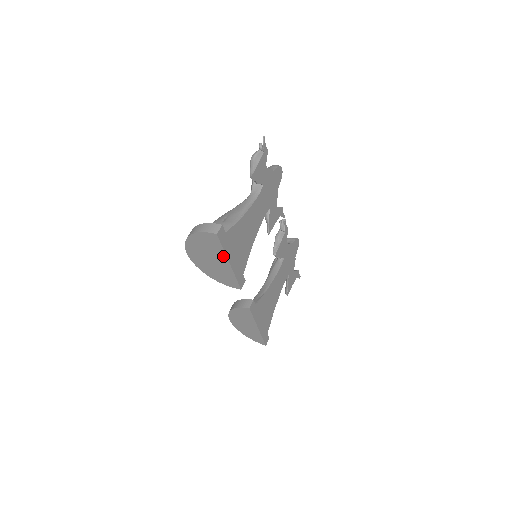
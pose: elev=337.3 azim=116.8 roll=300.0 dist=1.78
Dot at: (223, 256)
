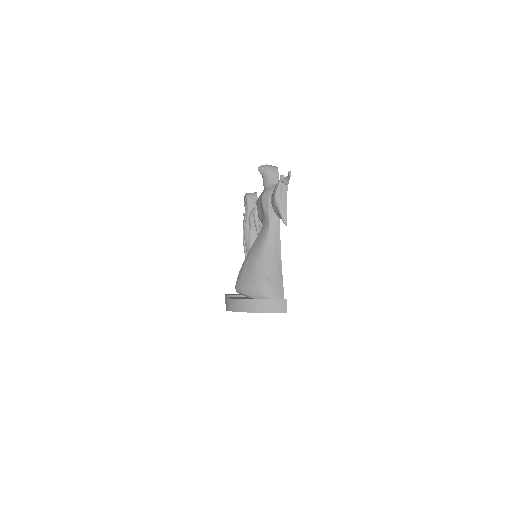
Dot at: occluded
